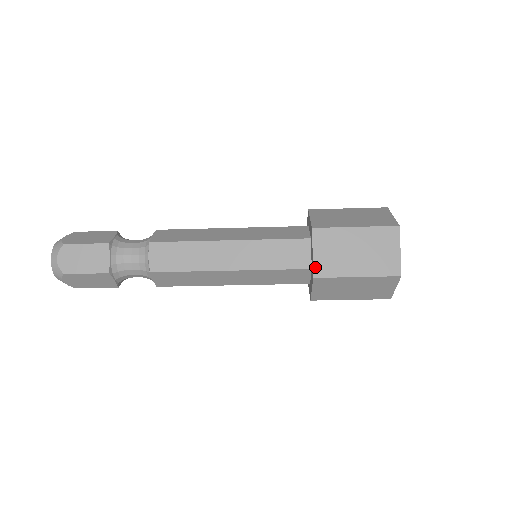
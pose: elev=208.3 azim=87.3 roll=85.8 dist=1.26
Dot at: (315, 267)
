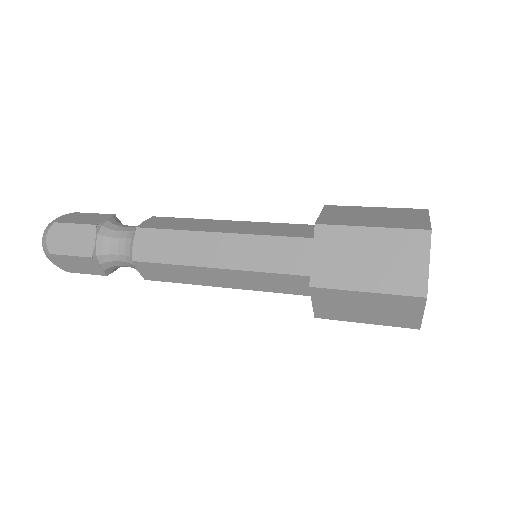
Dot at: (316, 312)
